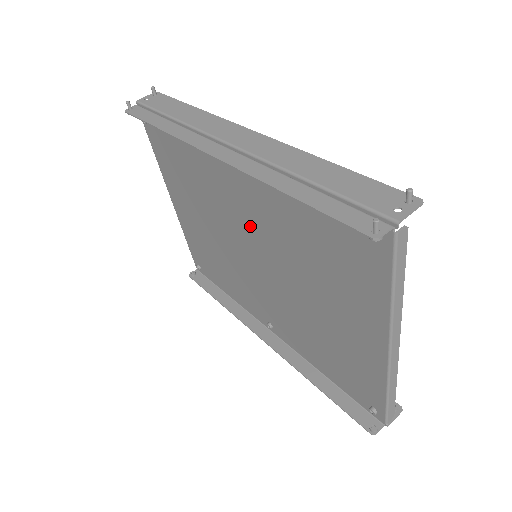
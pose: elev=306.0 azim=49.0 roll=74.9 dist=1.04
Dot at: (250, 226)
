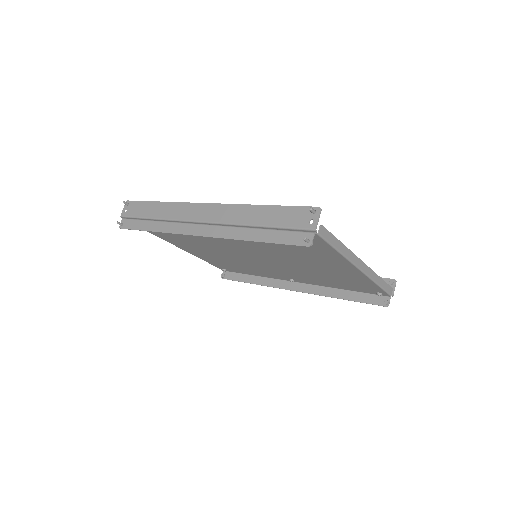
Dot at: (241, 247)
